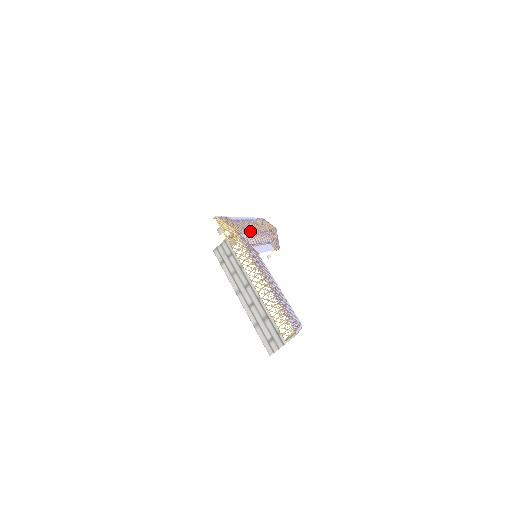
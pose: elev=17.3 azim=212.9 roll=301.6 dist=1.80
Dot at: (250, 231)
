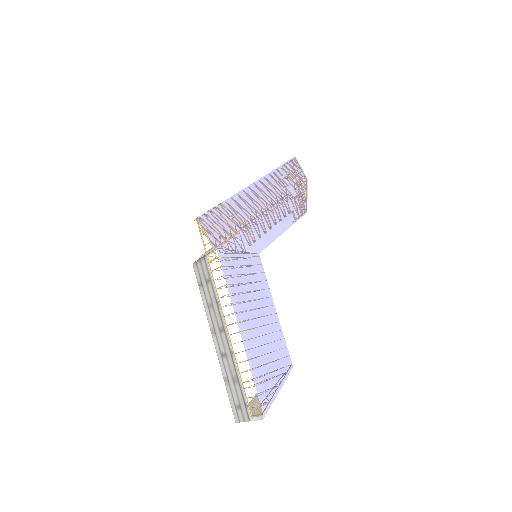
Dot at: (249, 226)
